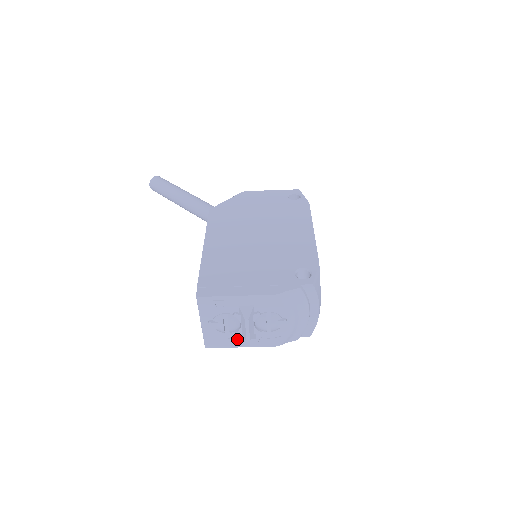
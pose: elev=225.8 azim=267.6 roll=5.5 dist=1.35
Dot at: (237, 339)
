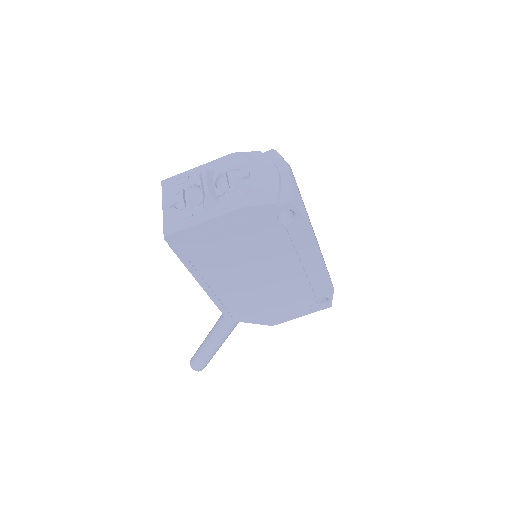
Dot at: (199, 213)
